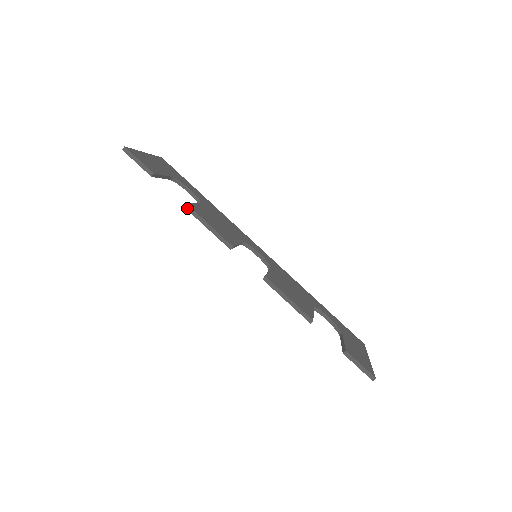
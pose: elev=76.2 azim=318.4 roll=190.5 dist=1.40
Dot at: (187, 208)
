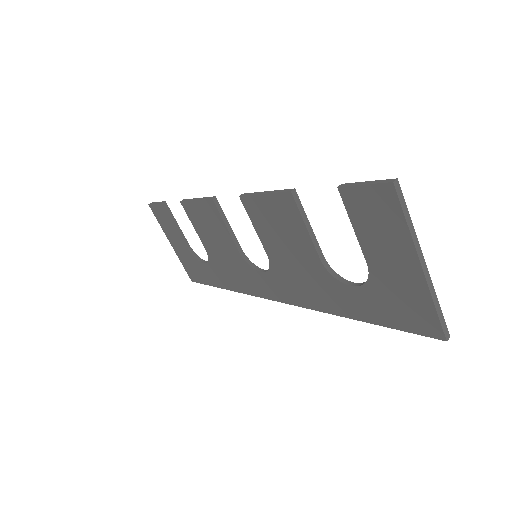
Dot at: (183, 201)
